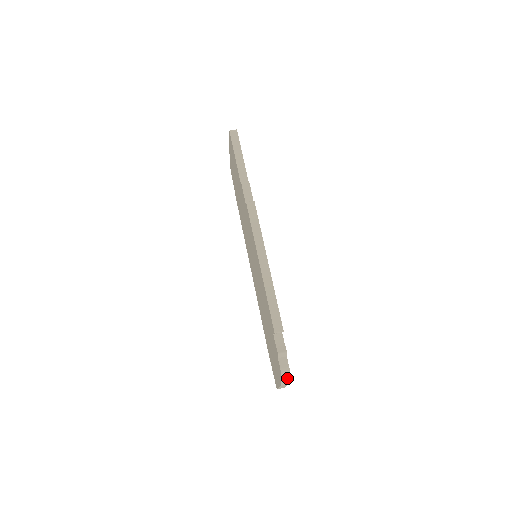
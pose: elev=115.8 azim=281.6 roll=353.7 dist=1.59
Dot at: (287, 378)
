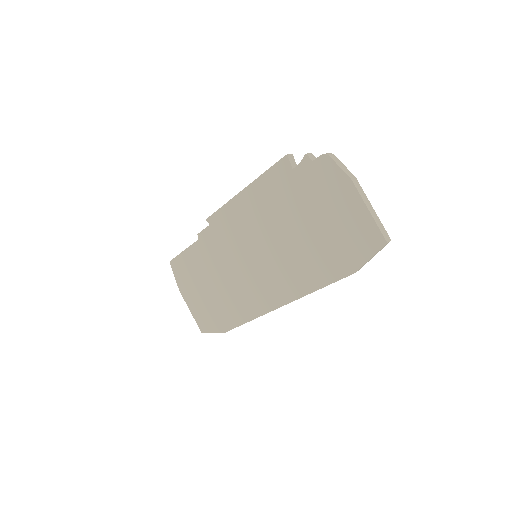
Dot at: (339, 163)
